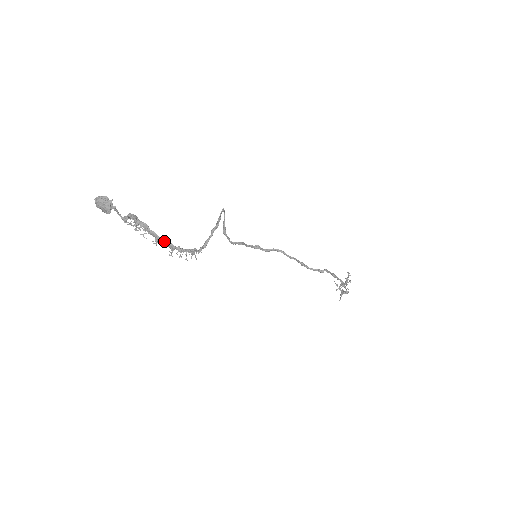
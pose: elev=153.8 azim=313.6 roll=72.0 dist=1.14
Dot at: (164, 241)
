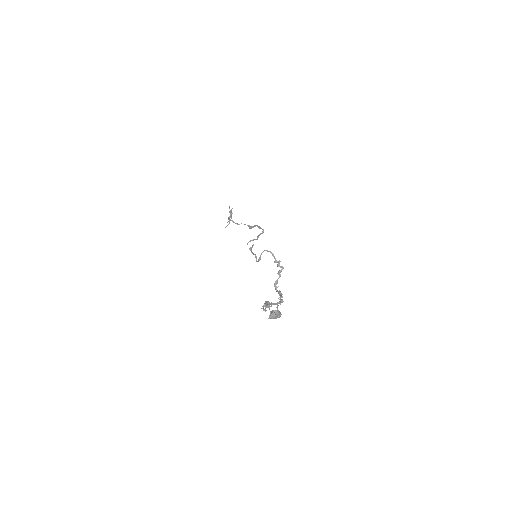
Dot at: (276, 303)
